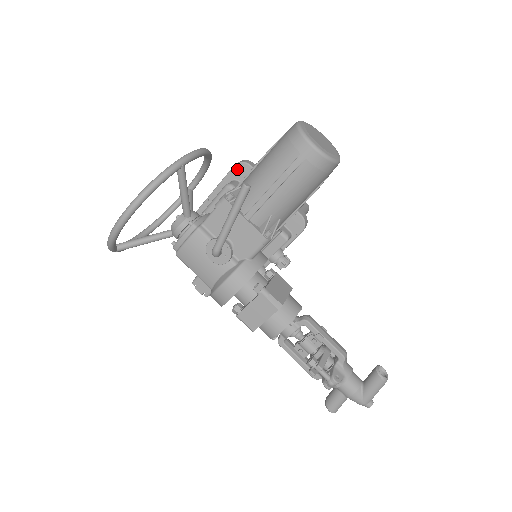
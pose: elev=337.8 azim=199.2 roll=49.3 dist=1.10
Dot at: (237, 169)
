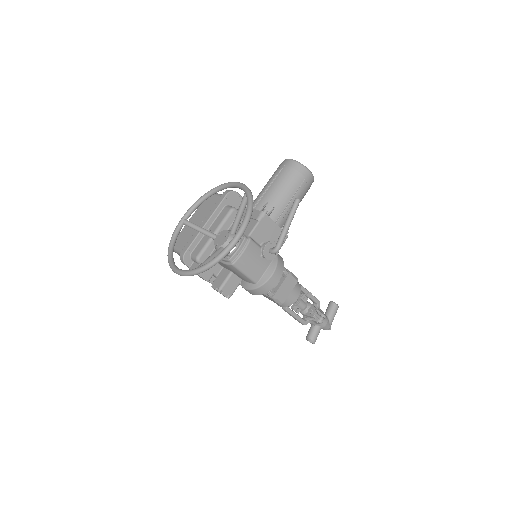
Dot at: (229, 197)
